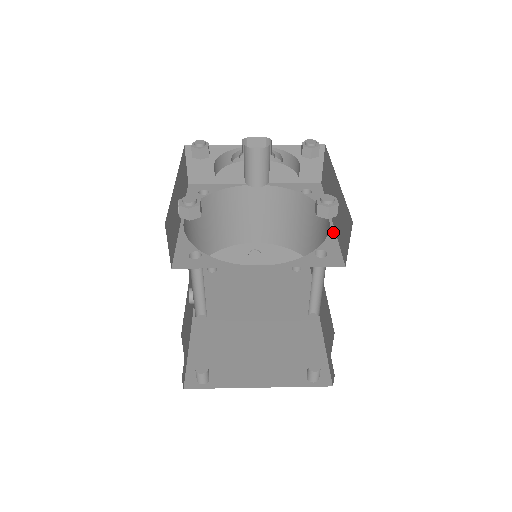
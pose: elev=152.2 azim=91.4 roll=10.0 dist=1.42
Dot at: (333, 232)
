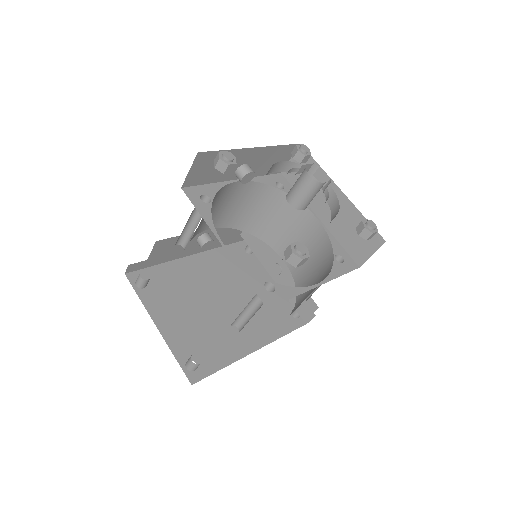
Dot at: (303, 290)
